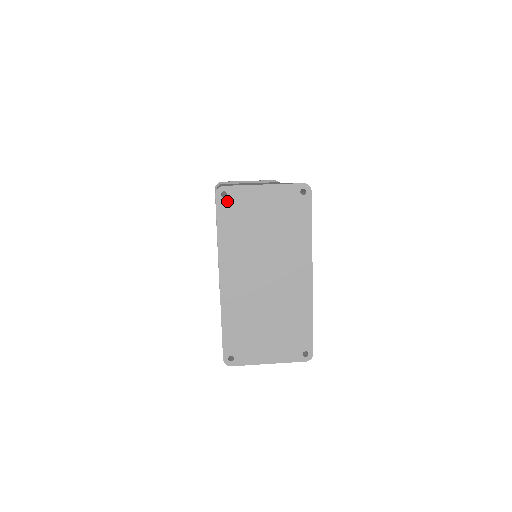
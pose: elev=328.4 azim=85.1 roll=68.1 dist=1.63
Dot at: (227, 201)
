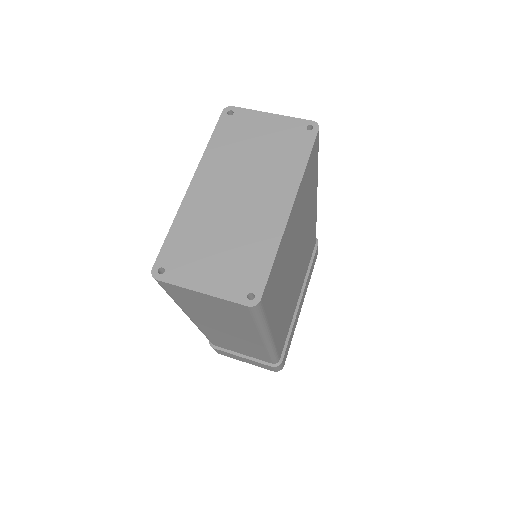
Dot at: (231, 119)
